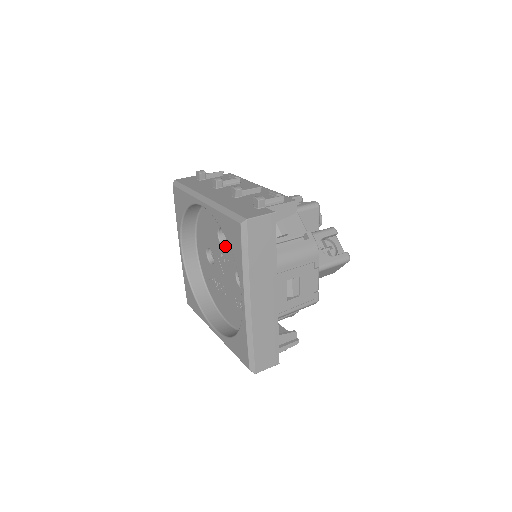
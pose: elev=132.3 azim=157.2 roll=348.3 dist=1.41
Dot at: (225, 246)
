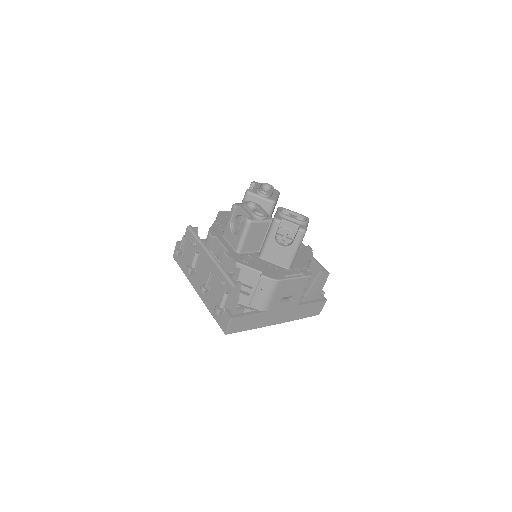
Dot at: occluded
